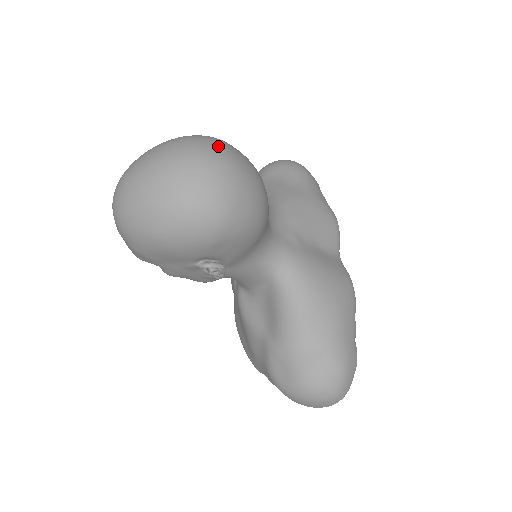
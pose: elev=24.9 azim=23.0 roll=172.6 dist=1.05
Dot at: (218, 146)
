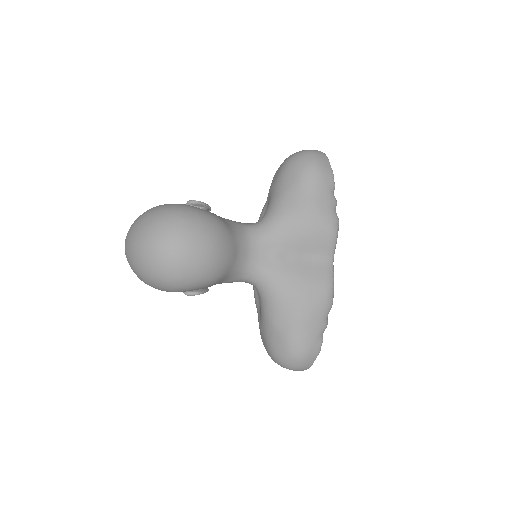
Dot at: (171, 232)
